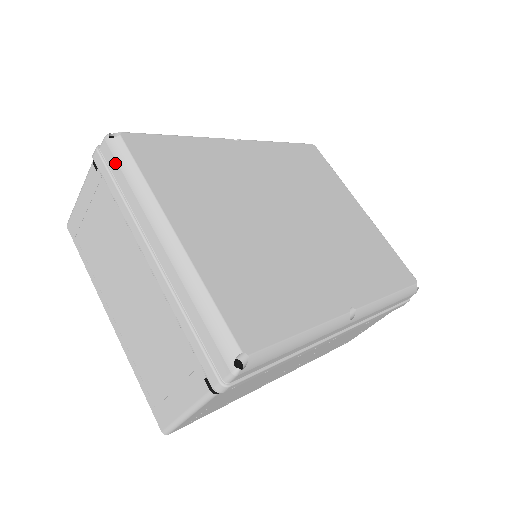
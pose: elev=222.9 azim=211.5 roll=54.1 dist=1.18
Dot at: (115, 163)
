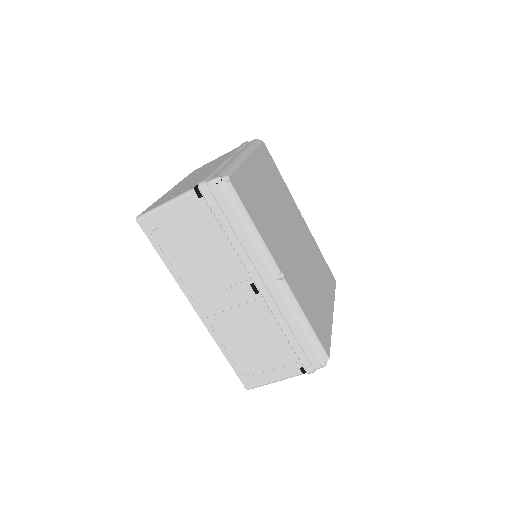
Dot at: occluded
